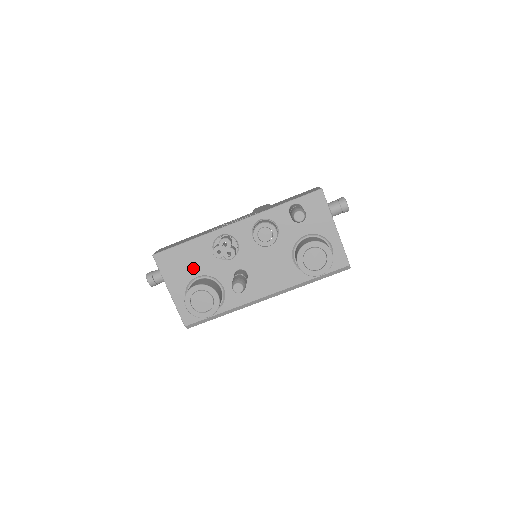
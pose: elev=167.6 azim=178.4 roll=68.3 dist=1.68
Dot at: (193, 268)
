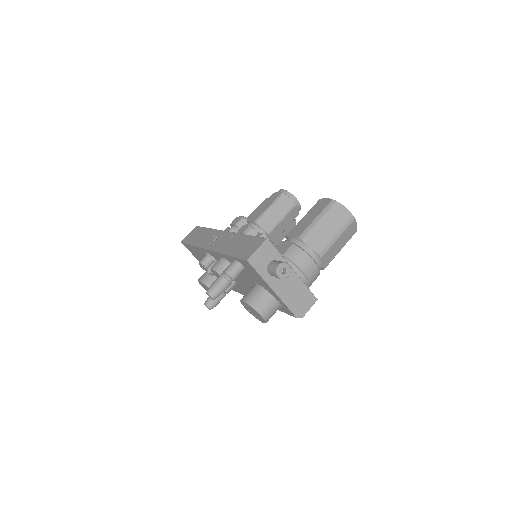
Dot at: occluded
